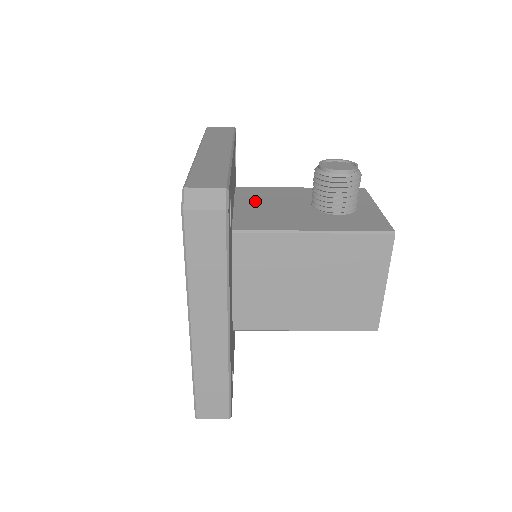
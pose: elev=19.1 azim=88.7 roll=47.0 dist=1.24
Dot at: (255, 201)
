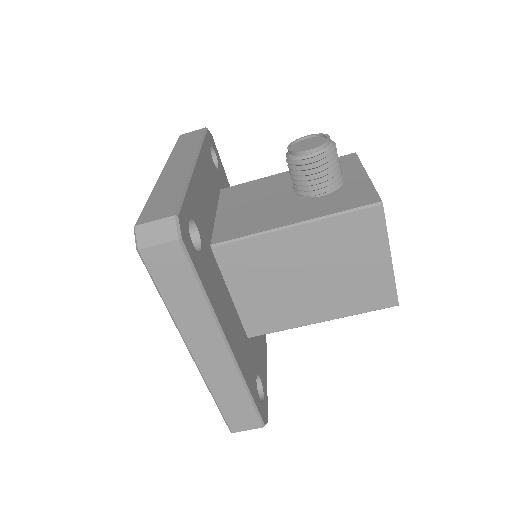
Dot at: (238, 202)
